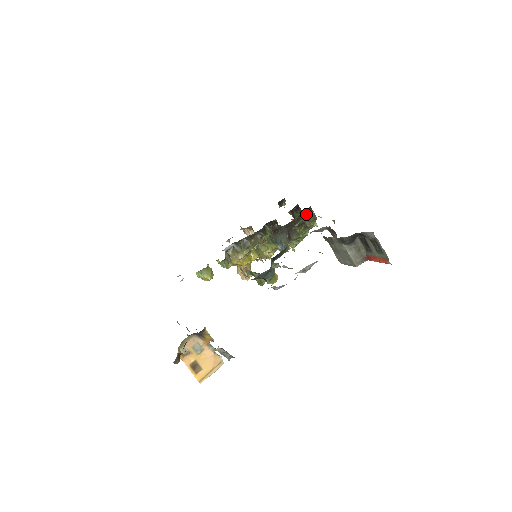
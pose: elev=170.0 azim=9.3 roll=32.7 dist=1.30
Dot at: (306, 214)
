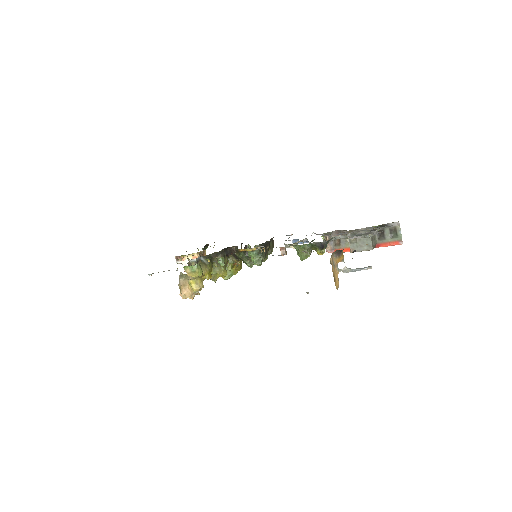
Dot at: (272, 241)
